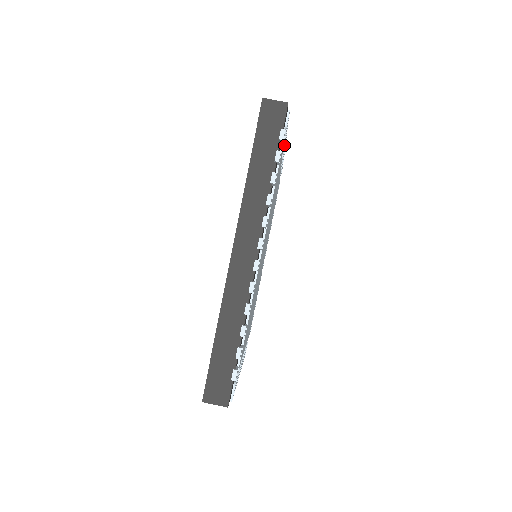
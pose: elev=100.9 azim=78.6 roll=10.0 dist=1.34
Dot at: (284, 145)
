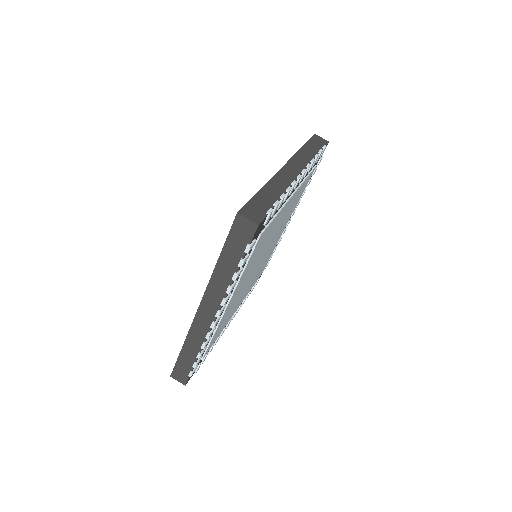
Dot at: occluded
